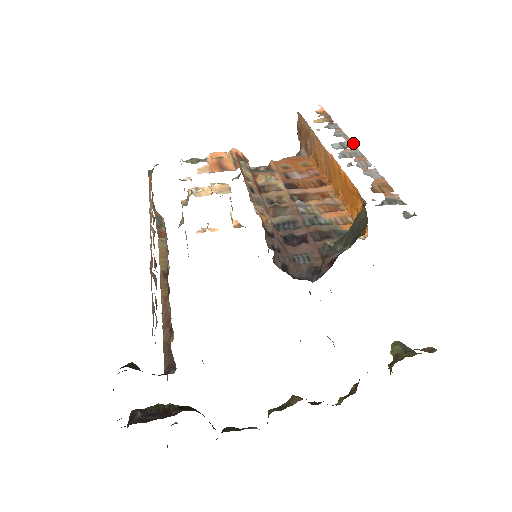
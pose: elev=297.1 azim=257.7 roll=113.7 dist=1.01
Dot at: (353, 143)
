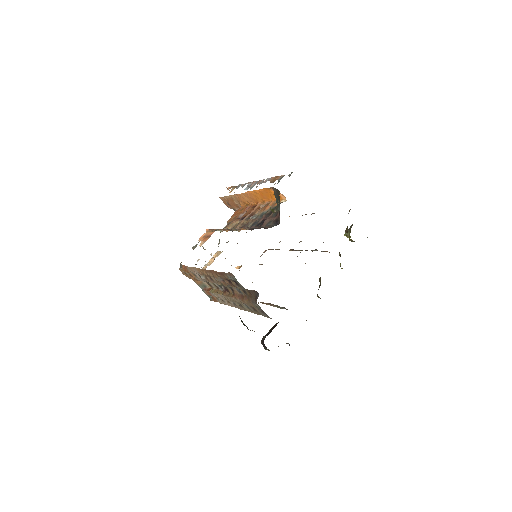
Dot at: (252, 182)
